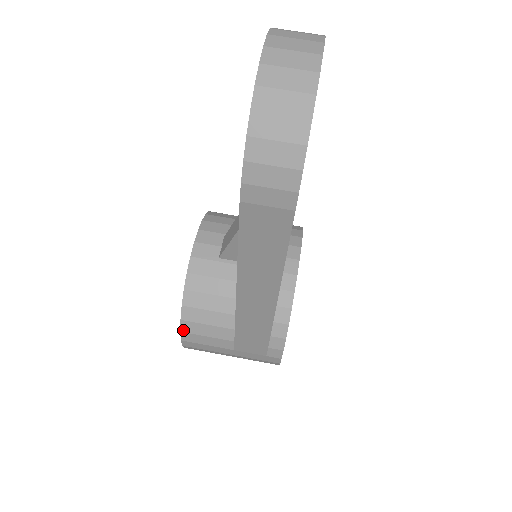
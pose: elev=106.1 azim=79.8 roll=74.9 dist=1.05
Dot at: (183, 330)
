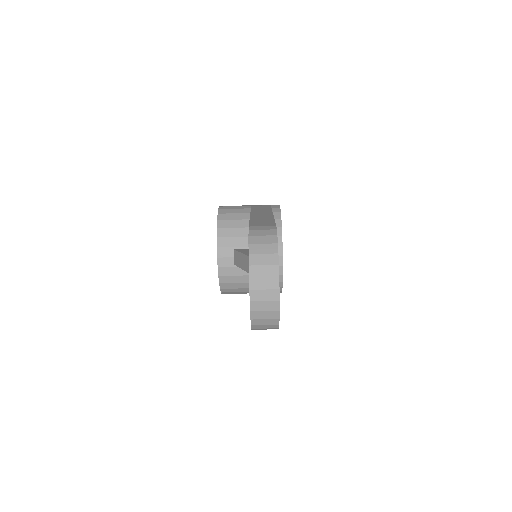
Dot at: occluded
